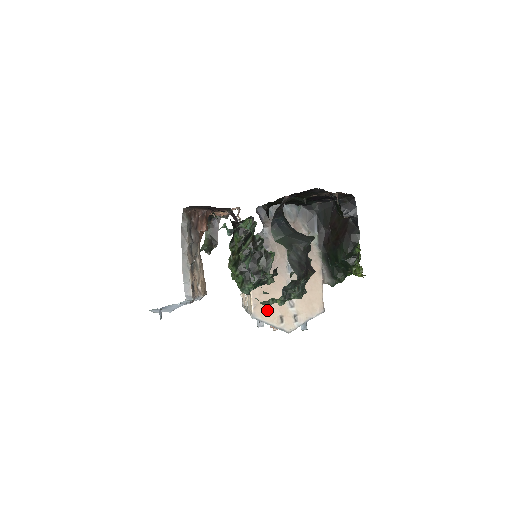
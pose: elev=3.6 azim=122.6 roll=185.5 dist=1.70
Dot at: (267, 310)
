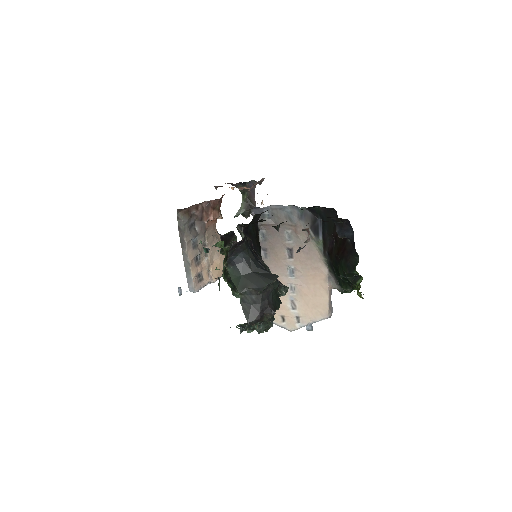
Dot at: occluded
